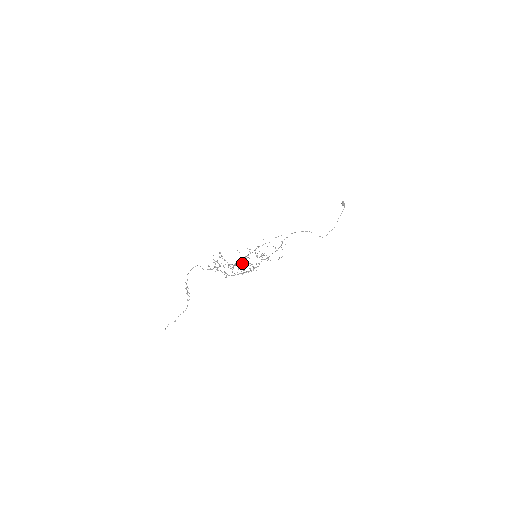
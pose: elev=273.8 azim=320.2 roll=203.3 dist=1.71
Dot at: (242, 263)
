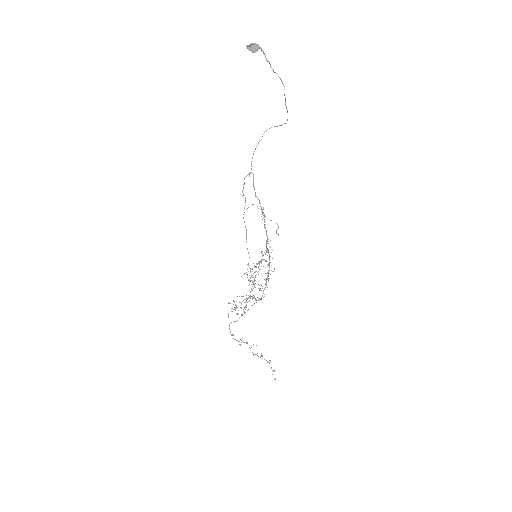
Dot at: occluded
